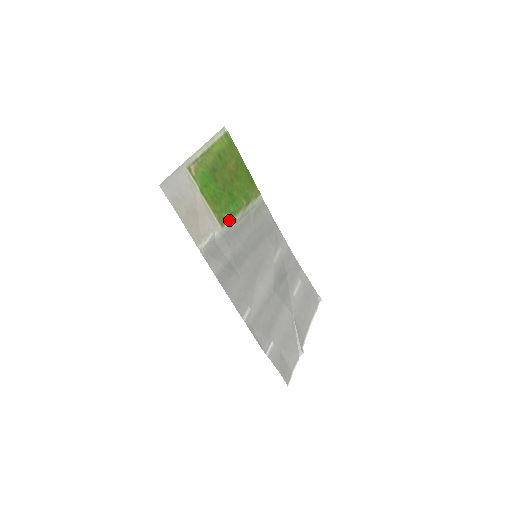
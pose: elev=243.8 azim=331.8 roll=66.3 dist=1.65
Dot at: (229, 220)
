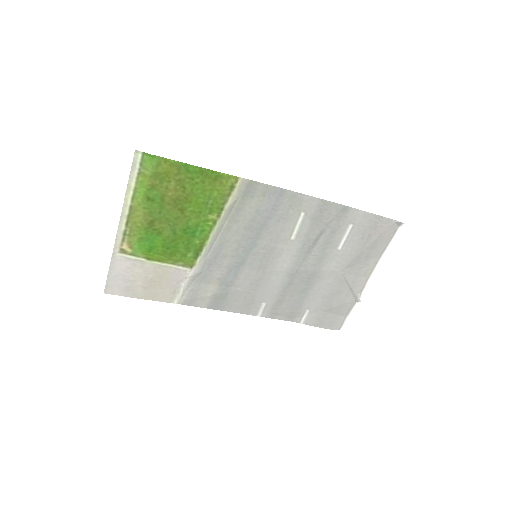
Dot at: (199, 253)
